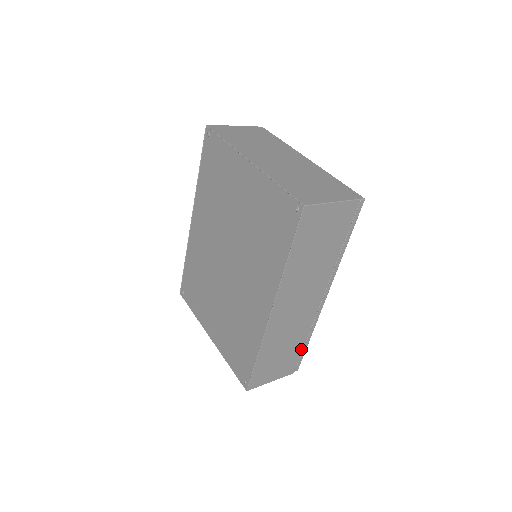
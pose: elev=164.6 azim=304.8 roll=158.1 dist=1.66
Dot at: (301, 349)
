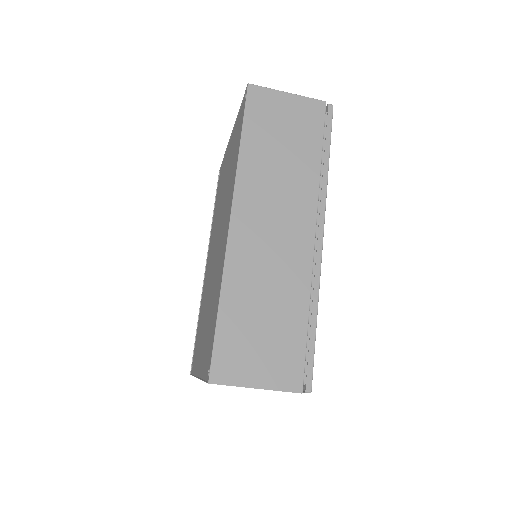
Dot at: (304, 333)
